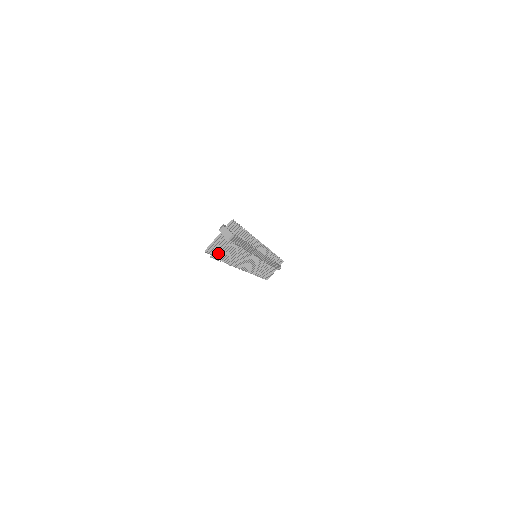
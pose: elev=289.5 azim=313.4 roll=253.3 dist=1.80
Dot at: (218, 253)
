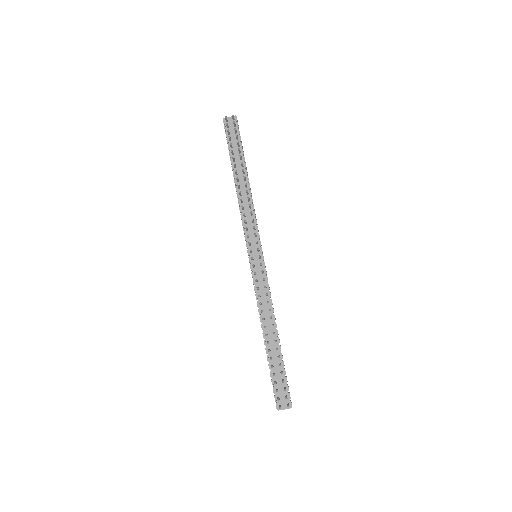
Dot at: occluded
